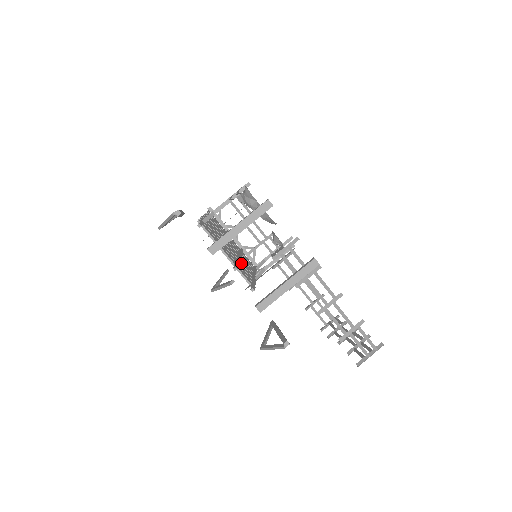
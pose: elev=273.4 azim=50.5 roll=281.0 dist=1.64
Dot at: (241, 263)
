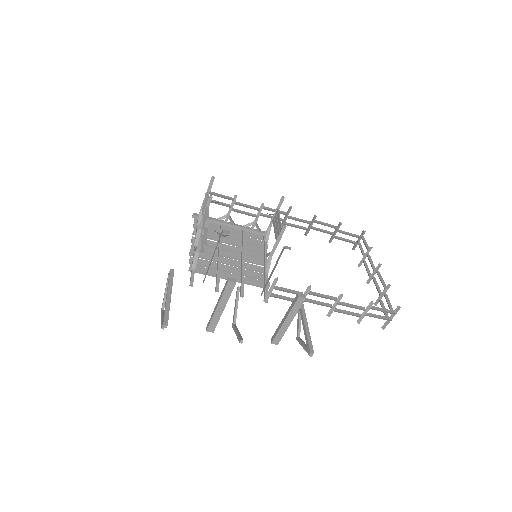
Dot at: (248, 261)
